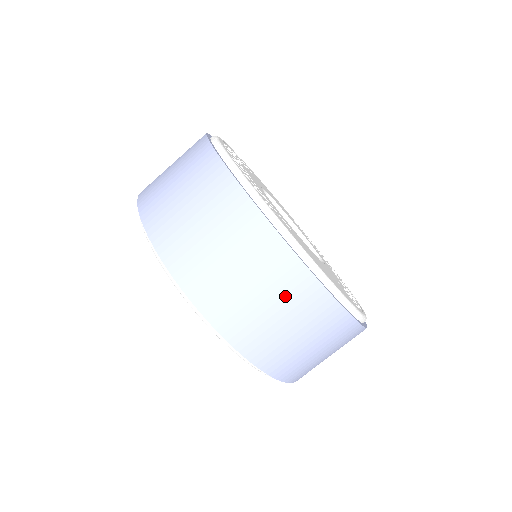
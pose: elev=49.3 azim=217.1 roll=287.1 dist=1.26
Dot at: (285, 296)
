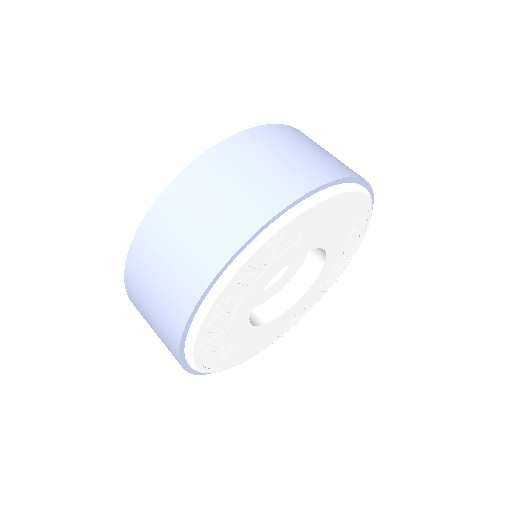
Dot at: occluded
